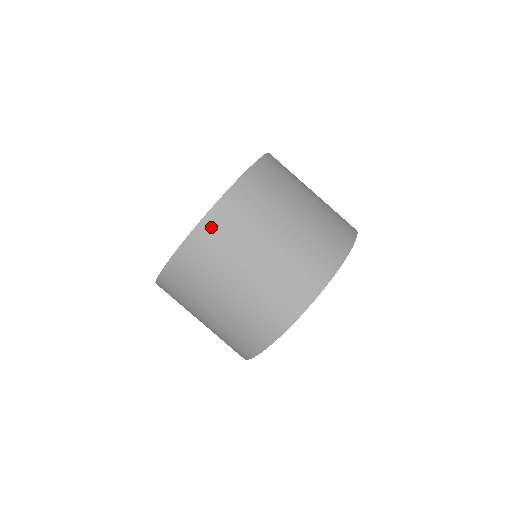
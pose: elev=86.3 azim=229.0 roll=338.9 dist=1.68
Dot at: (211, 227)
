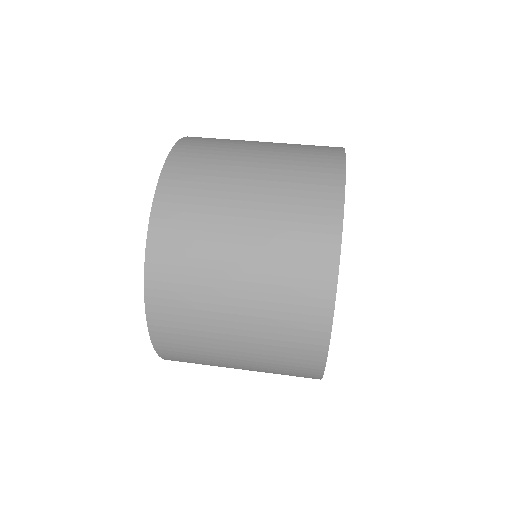
Dot at: occluded
